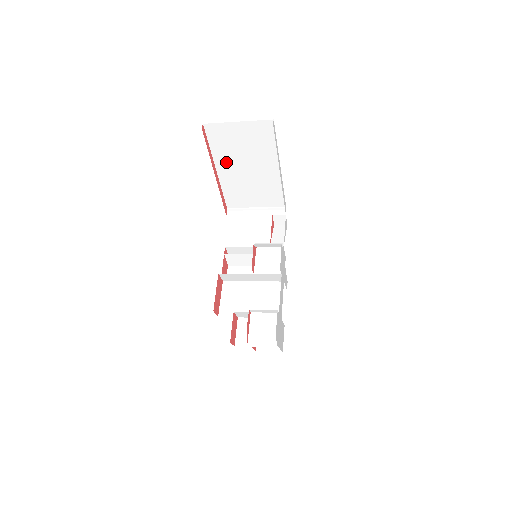
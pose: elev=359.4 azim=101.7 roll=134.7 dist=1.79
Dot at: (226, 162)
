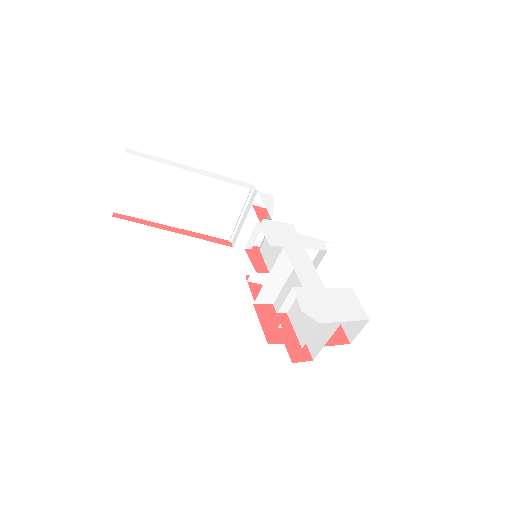
Dot at: (167, 214)
